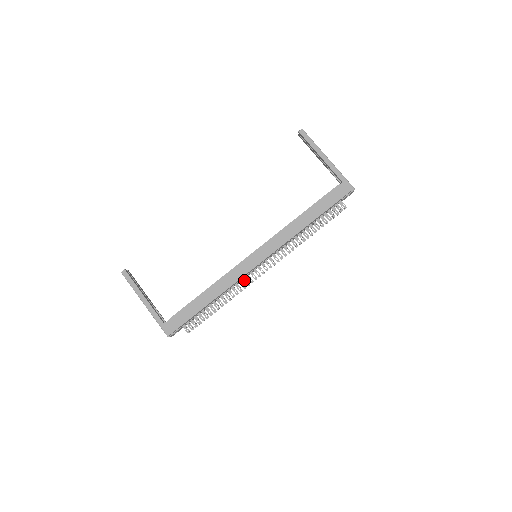
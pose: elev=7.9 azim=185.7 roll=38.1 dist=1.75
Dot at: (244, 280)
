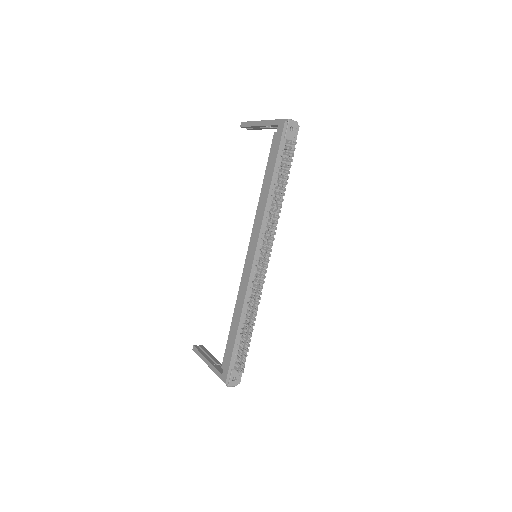
Dot at: (254, 286)
